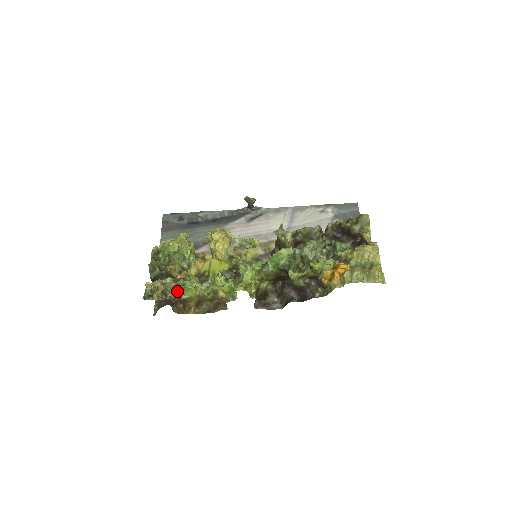
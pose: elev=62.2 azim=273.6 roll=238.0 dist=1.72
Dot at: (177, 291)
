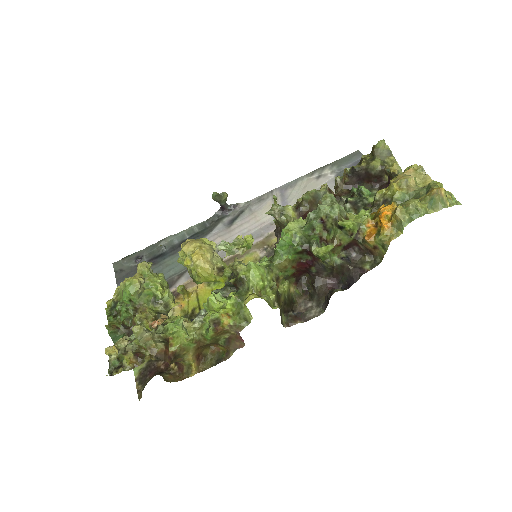
Dot at: (157, 343)
